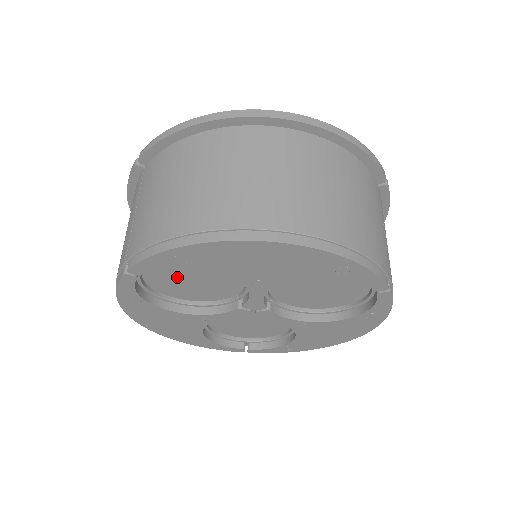
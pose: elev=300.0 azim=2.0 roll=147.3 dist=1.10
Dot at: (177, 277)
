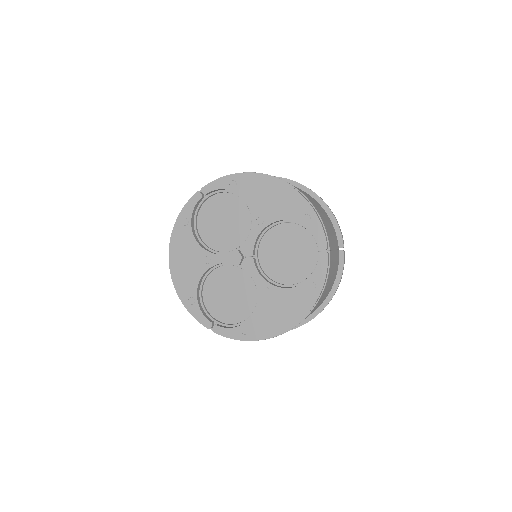
Dot at: (217, 217)
